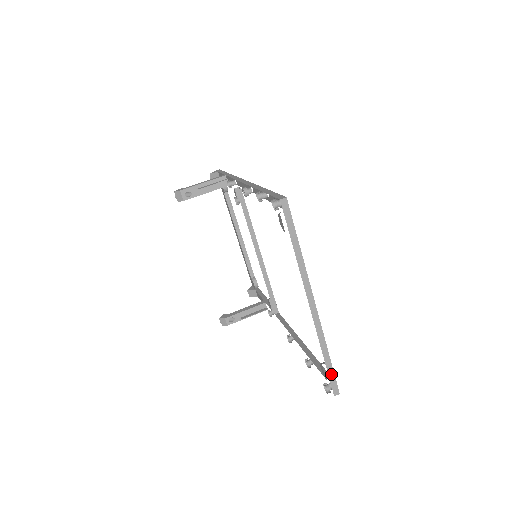
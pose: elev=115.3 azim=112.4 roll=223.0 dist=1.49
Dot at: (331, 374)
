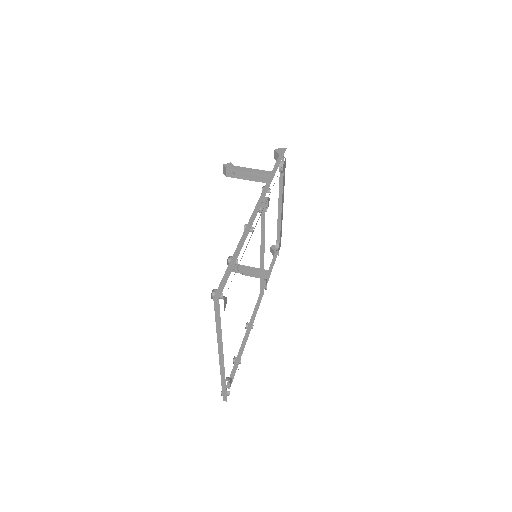
Dot at: (224, 391)
